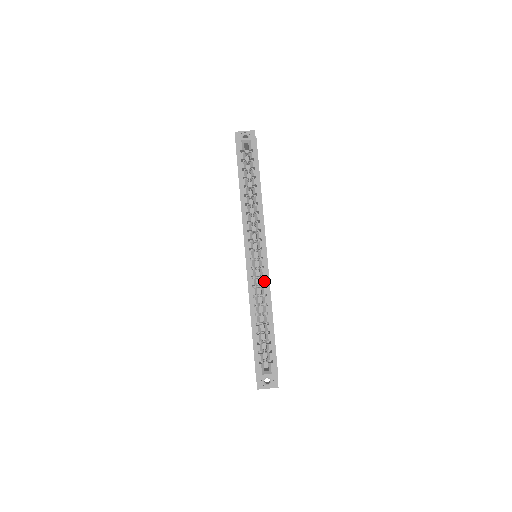
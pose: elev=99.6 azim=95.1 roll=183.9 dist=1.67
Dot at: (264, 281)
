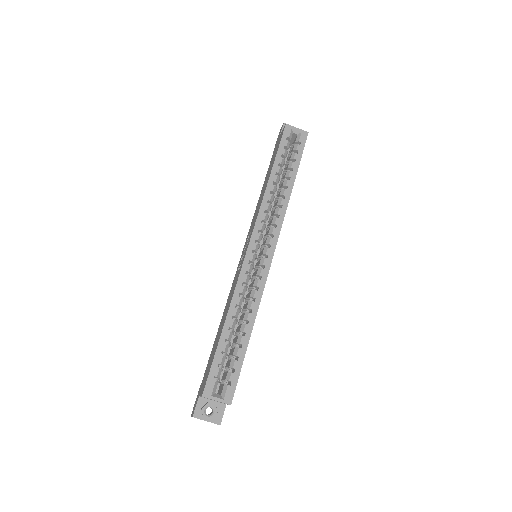
Dot at: (259, 283)
